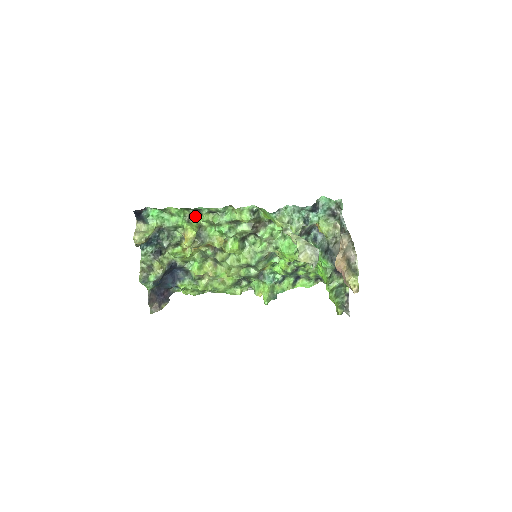
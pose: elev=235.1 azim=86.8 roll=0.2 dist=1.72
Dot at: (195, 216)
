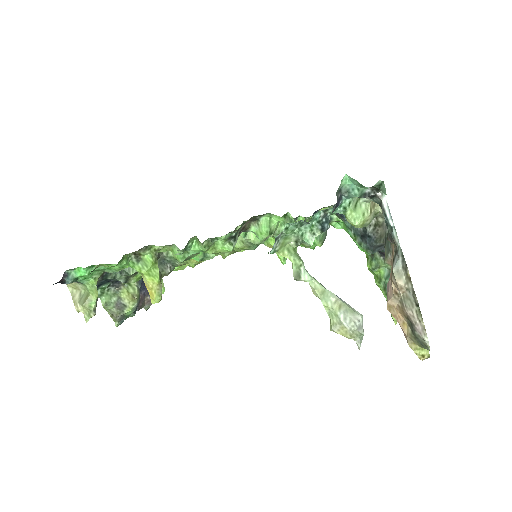
Dot at: (143, 249)
